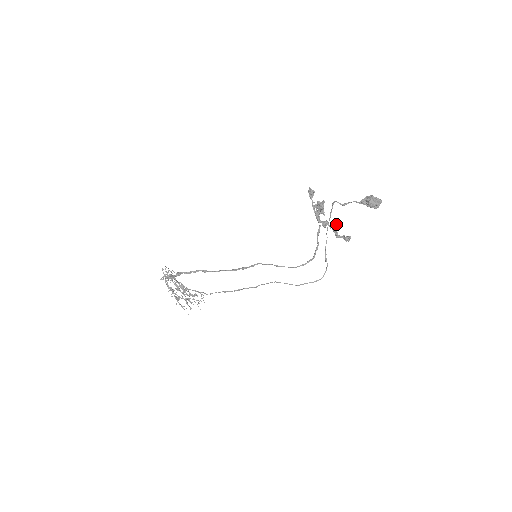
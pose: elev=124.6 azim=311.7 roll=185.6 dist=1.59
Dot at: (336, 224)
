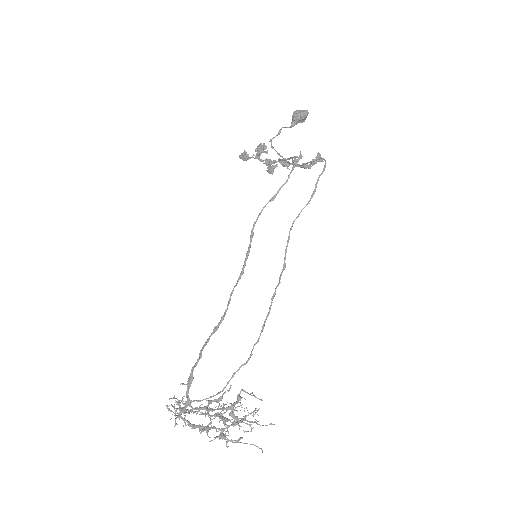
Dot at: occluded
